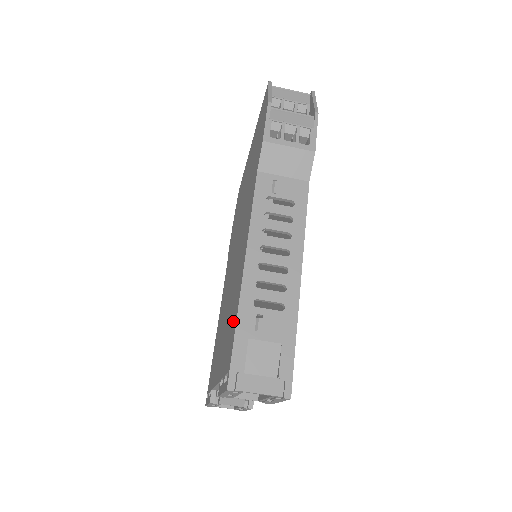
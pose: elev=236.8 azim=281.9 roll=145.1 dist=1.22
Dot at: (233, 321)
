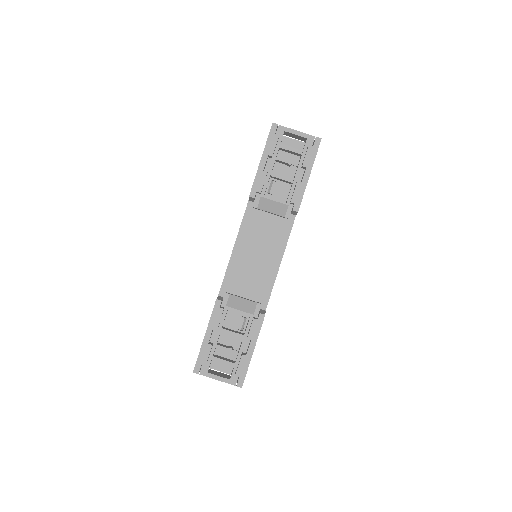
Dot at: occluded
